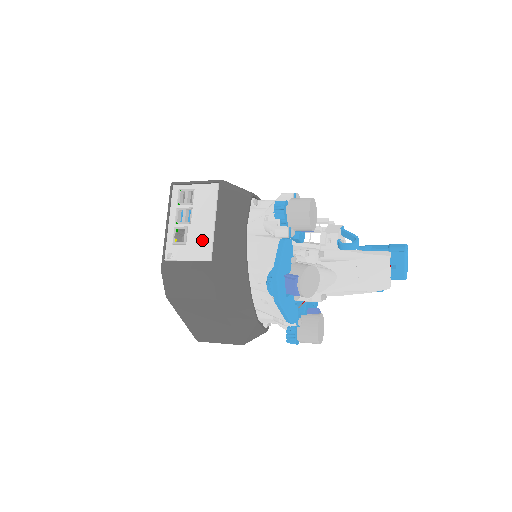
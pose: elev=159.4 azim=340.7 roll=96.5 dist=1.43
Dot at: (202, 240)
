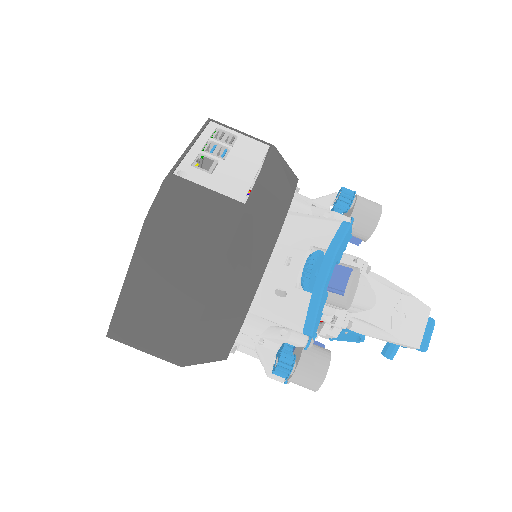
Dot at: (236, 180)
